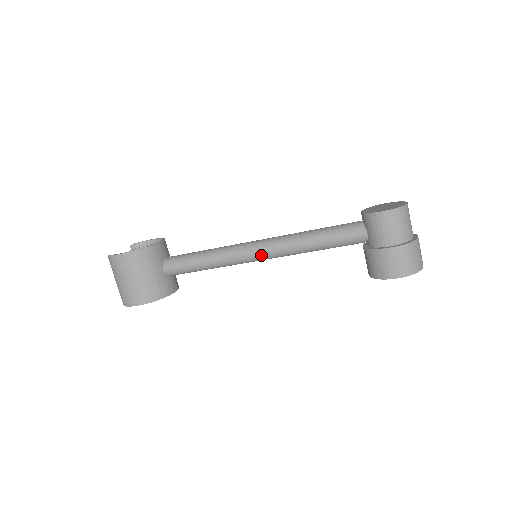
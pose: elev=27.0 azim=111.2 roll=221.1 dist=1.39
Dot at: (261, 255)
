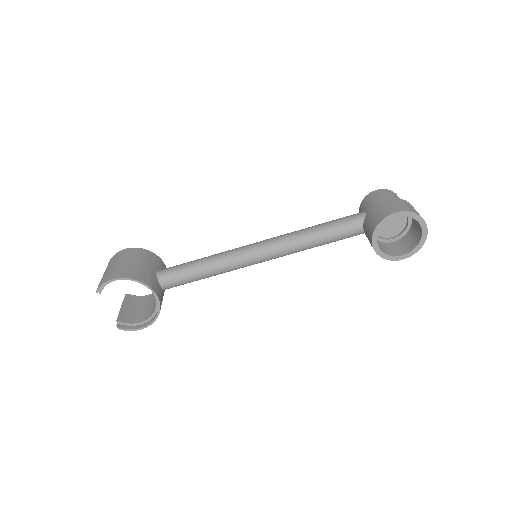
Dot at: (262, 244)
